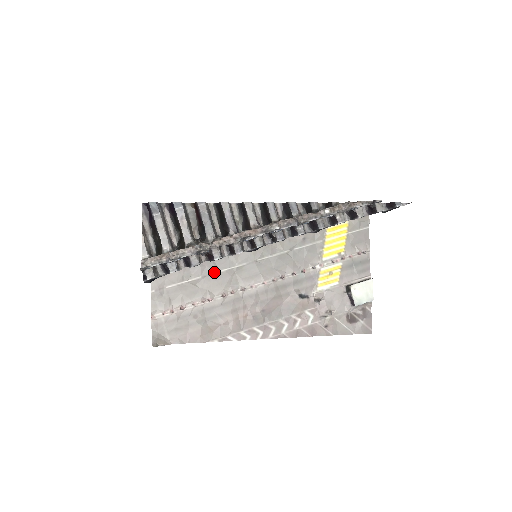
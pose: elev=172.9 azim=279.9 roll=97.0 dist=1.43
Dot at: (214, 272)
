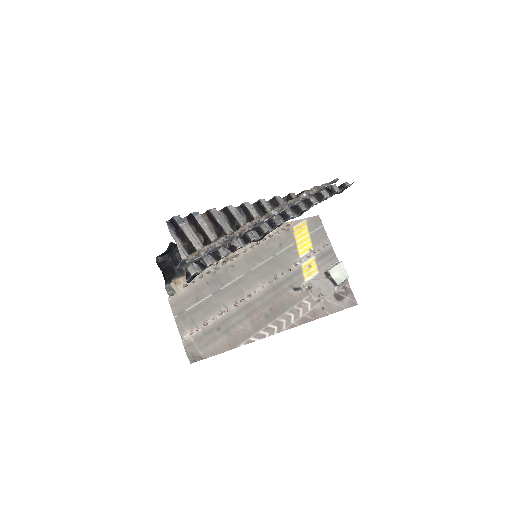
Dot at: (221, 288)
